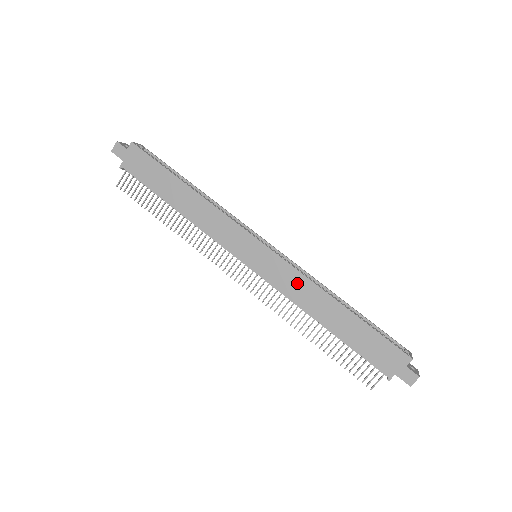
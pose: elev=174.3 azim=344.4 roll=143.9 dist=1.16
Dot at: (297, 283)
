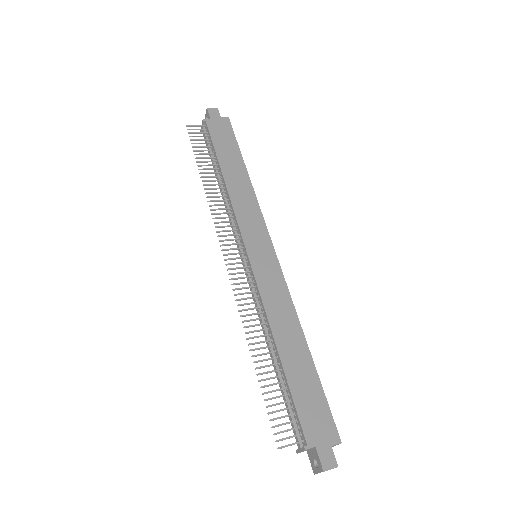
Dot at: (280, 298)
